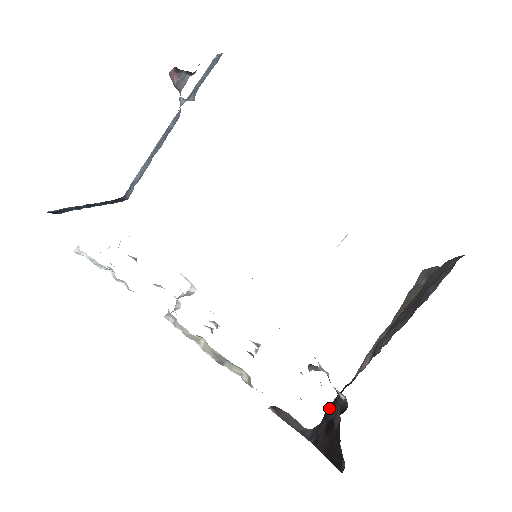
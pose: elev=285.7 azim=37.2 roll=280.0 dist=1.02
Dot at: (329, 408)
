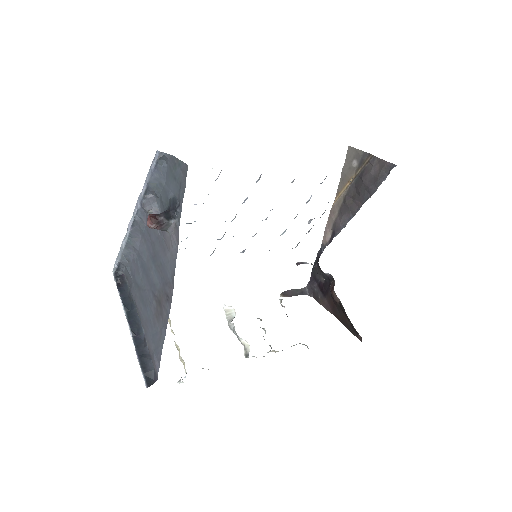
Dot at: (314, 272)
